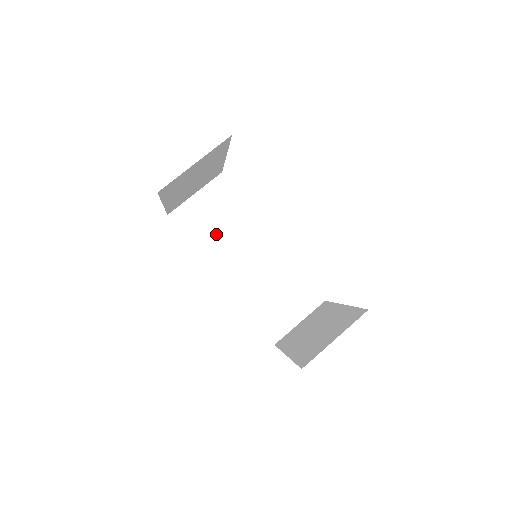
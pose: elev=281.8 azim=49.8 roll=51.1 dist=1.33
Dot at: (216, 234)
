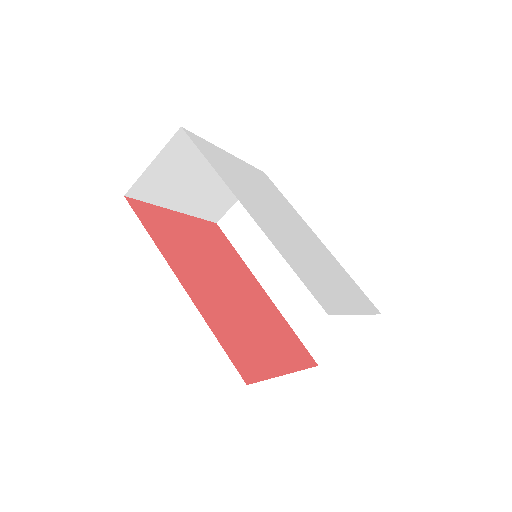
Dot at: (258, 238)
